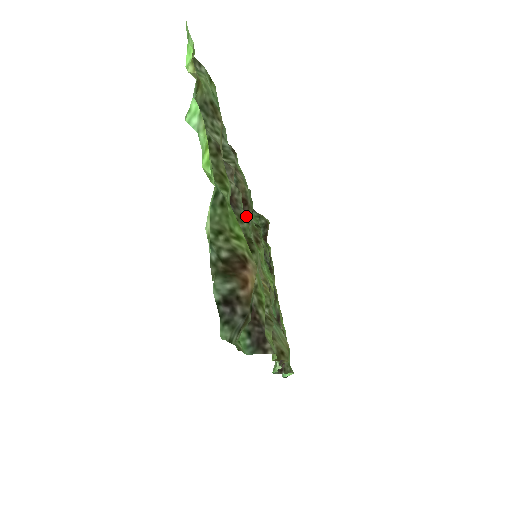
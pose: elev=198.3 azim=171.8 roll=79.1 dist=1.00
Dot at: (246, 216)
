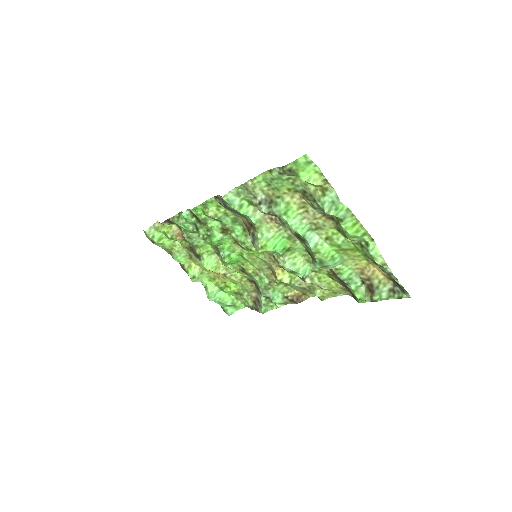
Dot at: occluded
